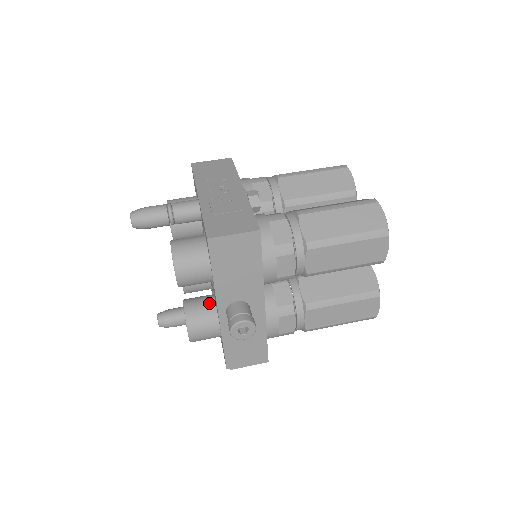
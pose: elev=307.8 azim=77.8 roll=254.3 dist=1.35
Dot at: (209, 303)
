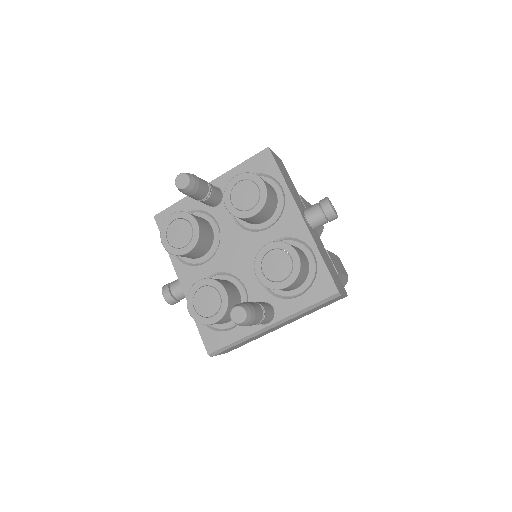
Dot at: occluded
